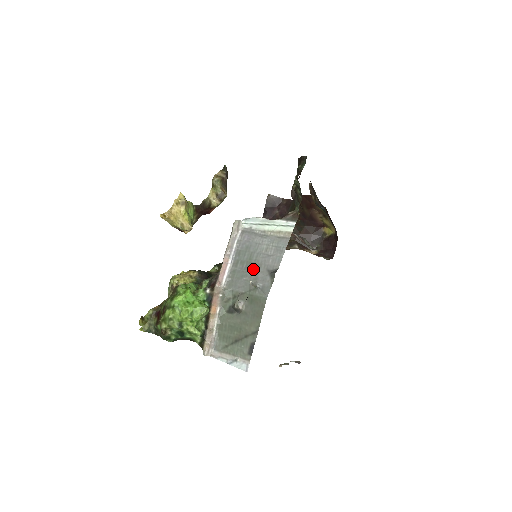
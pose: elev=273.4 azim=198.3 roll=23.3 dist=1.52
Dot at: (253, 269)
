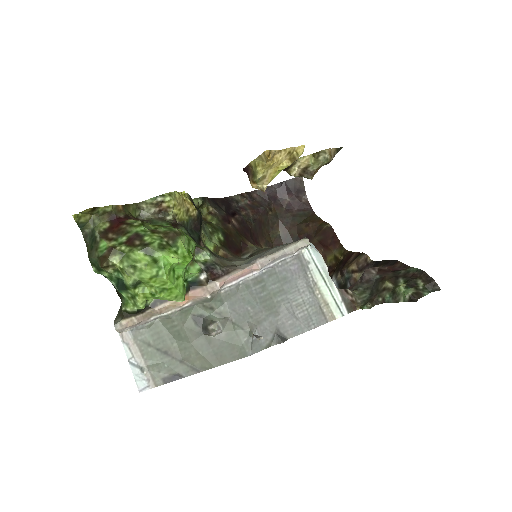
Dot at: (267, 309)
